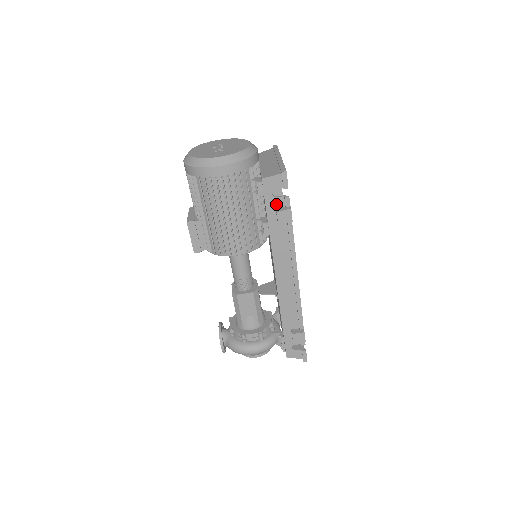
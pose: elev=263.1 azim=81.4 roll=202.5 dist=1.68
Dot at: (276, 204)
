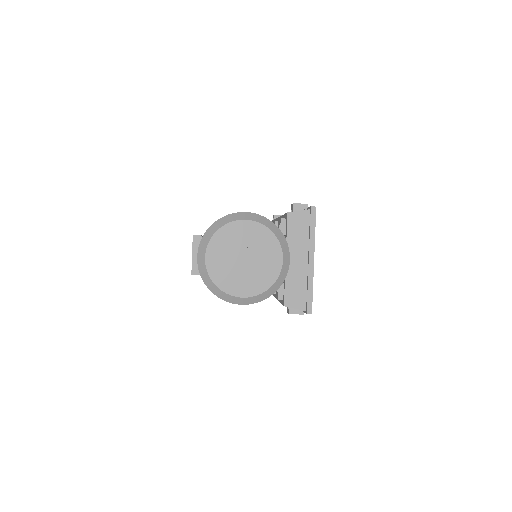
Dot at: occluded
